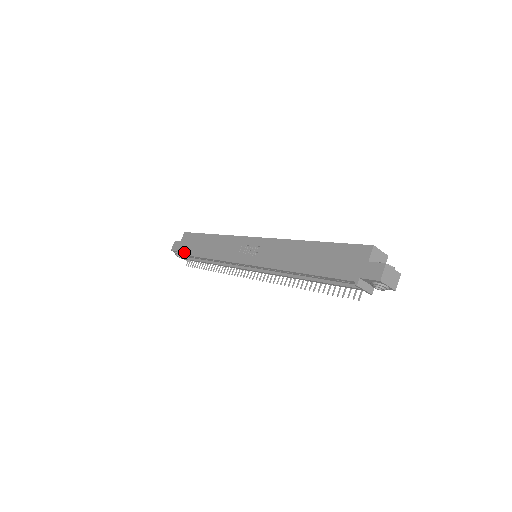
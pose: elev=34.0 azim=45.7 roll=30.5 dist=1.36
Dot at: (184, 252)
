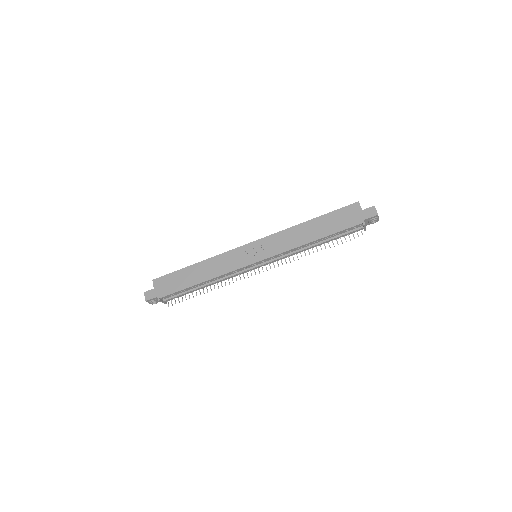
Dot at: (169, 292)
